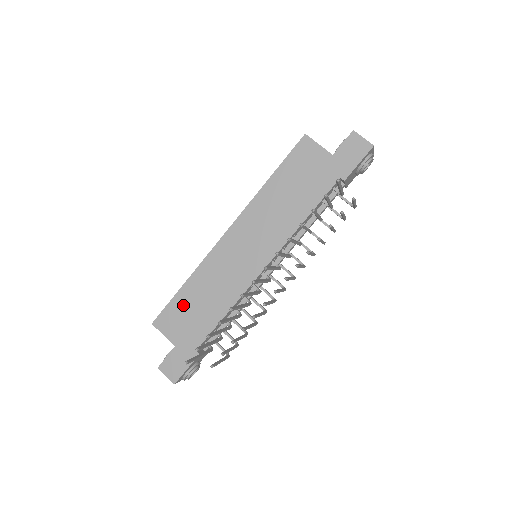
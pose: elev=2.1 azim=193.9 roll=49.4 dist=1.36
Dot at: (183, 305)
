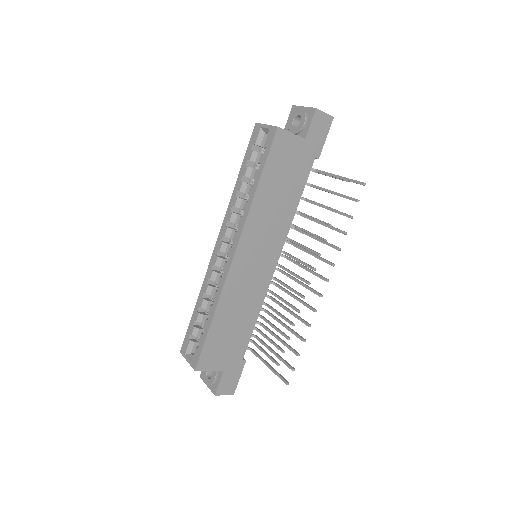
Dot at: (218, 337)
